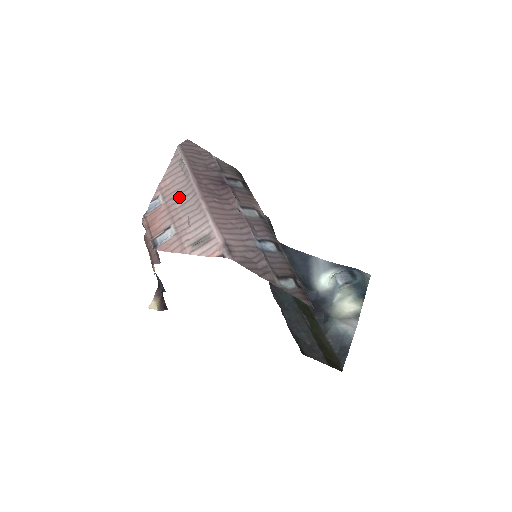
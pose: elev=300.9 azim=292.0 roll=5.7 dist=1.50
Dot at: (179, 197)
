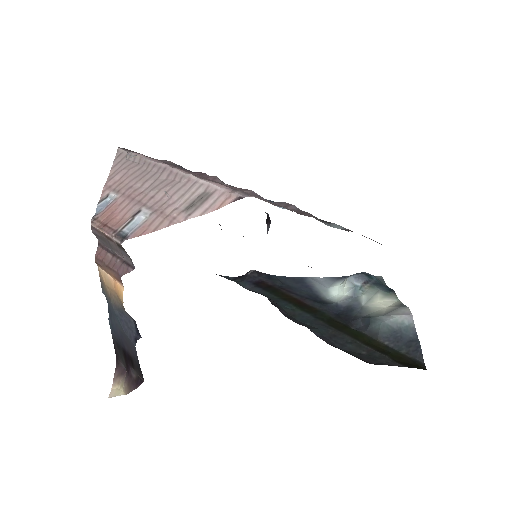
Dot at: (141, 181)
